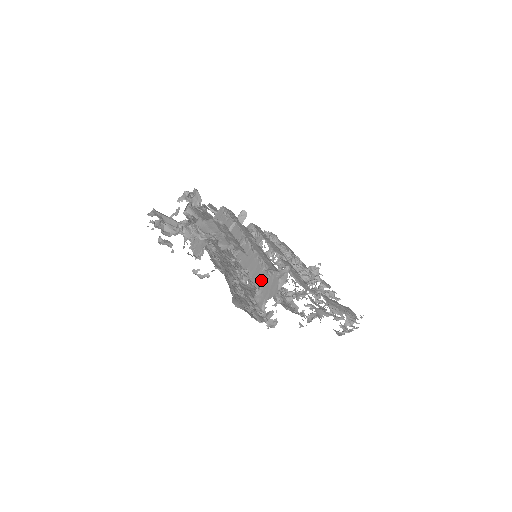
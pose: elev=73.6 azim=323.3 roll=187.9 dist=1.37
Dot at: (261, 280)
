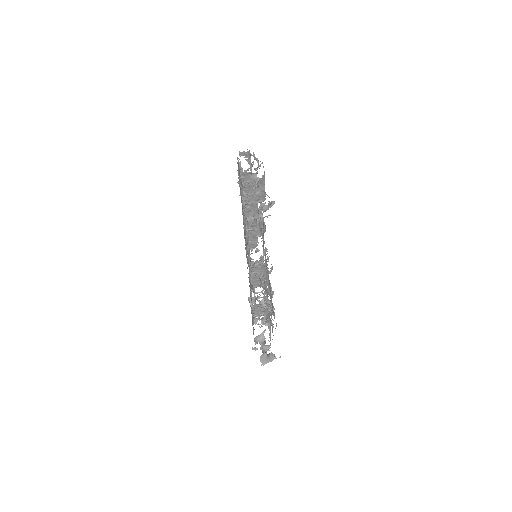
Dot at: occluded
